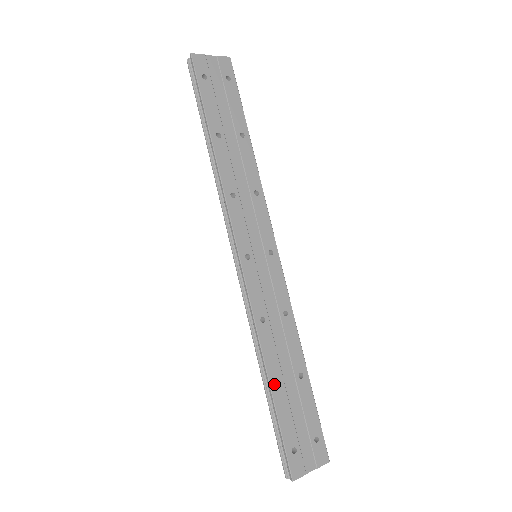
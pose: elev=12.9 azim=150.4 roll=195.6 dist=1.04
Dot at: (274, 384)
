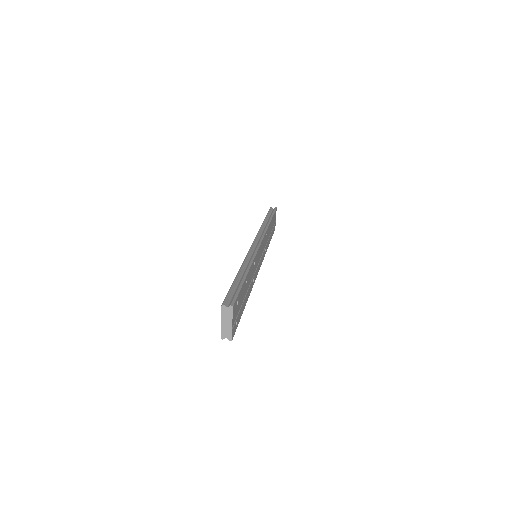
Dot at: occluded
